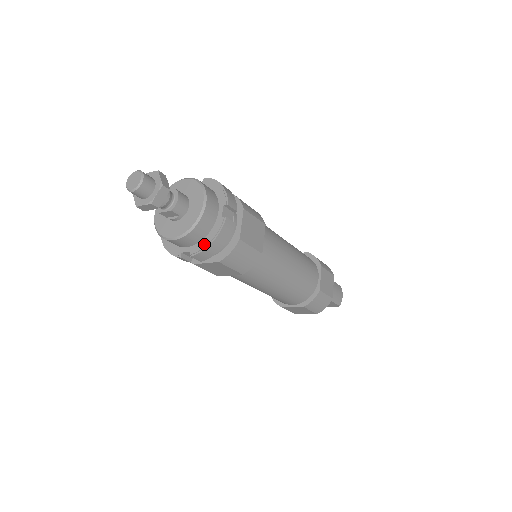
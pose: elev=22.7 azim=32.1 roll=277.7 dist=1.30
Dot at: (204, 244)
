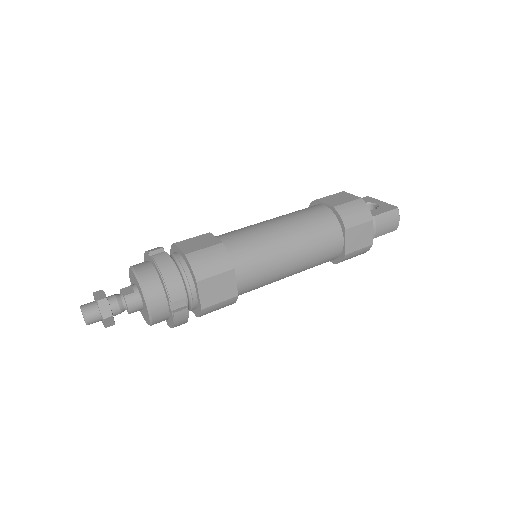
Dot at: (170, 324)
